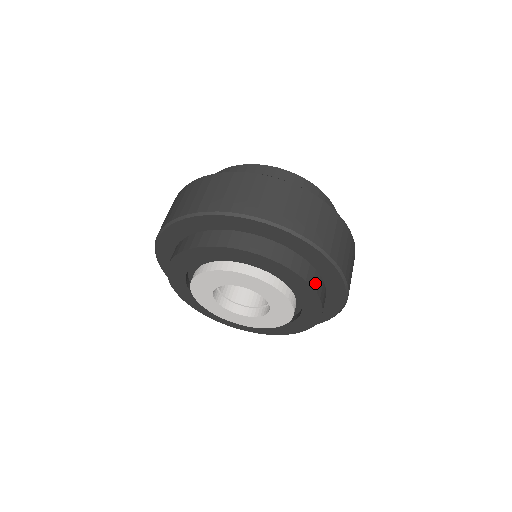
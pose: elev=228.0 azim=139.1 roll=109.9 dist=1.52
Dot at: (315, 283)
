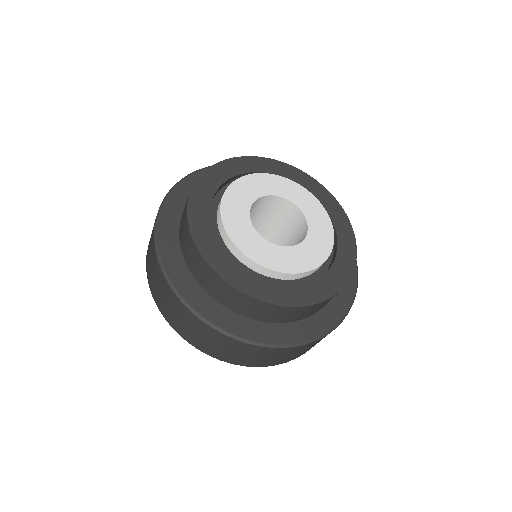
Dot at: occluded
